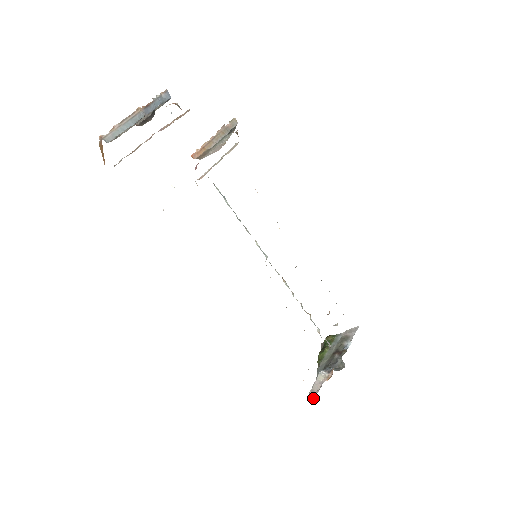
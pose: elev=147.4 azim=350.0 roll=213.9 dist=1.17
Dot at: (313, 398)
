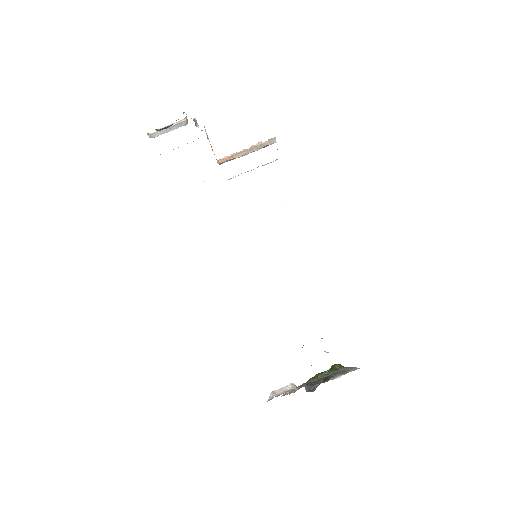
Dot at: (271, 398)
